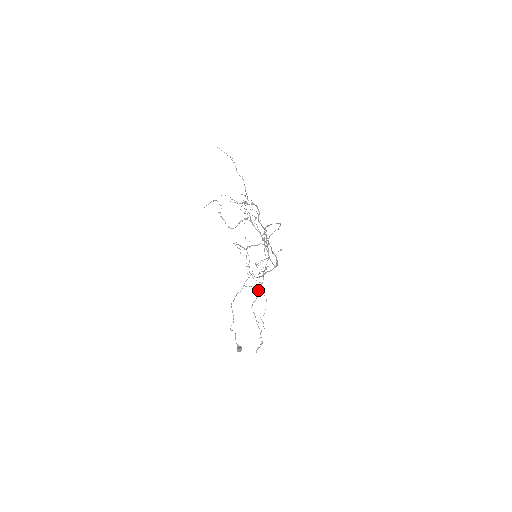
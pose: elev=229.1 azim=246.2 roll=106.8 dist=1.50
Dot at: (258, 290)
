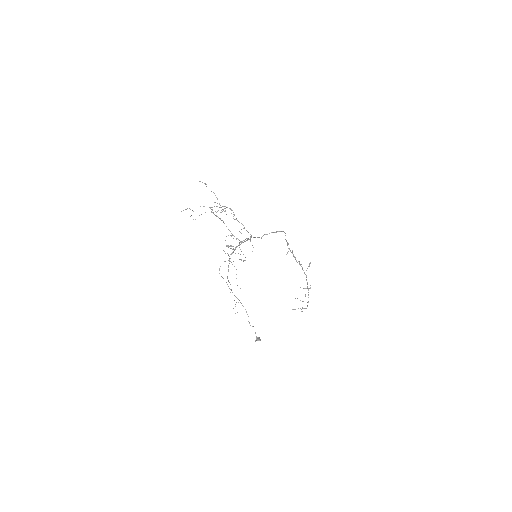
Dot at: occluded
